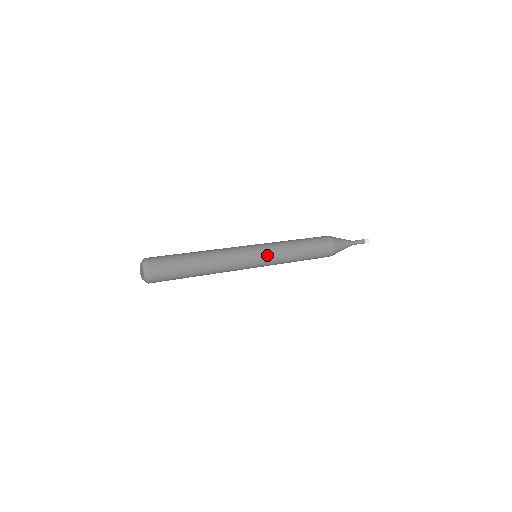
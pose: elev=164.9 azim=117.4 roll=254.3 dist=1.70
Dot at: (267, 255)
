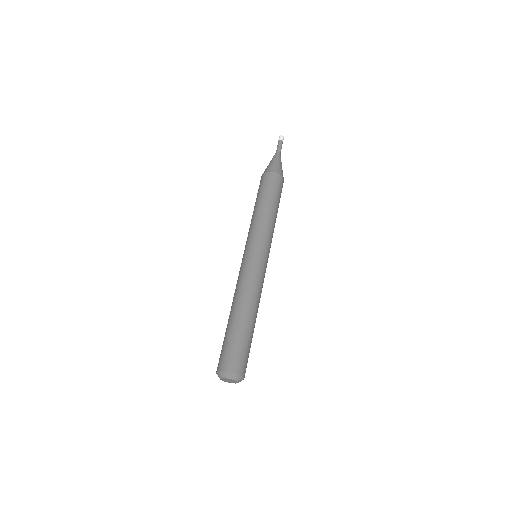
Dot at: (262, 245)
